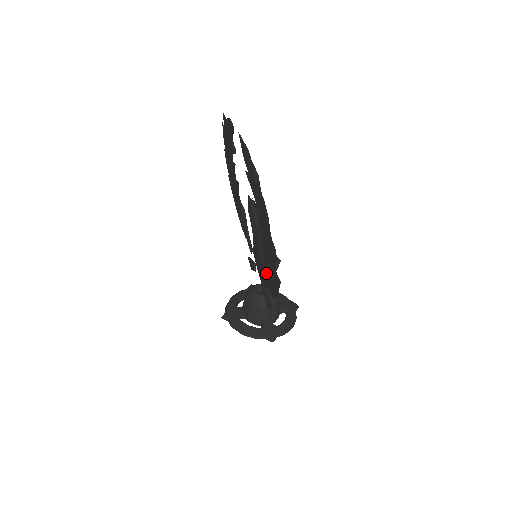
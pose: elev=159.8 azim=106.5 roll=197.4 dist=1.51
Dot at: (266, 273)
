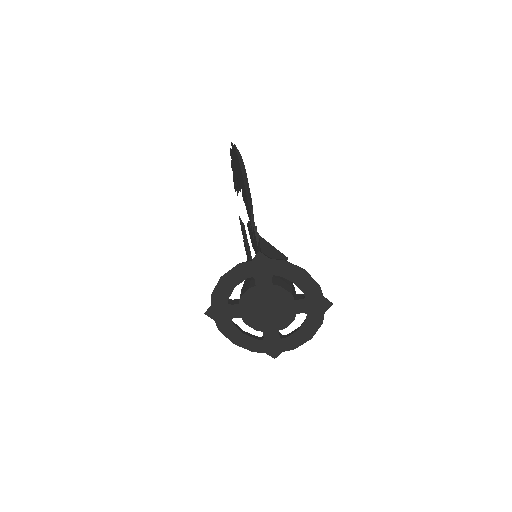
Dot at: (246, 204)
